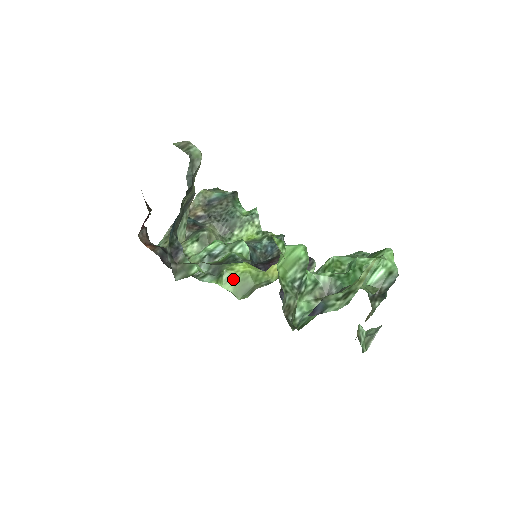
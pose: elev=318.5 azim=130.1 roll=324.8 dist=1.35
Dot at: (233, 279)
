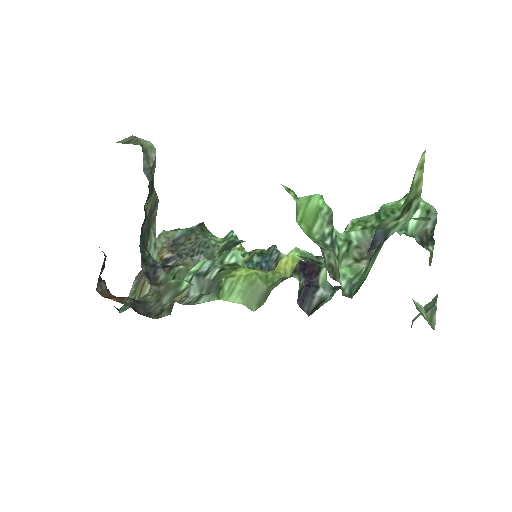
Dot at: (238, 287)
